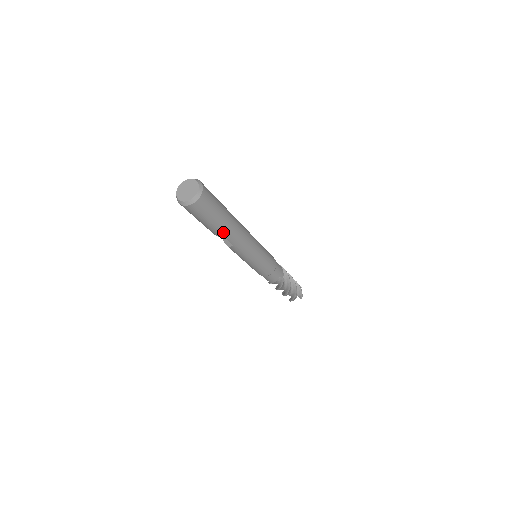
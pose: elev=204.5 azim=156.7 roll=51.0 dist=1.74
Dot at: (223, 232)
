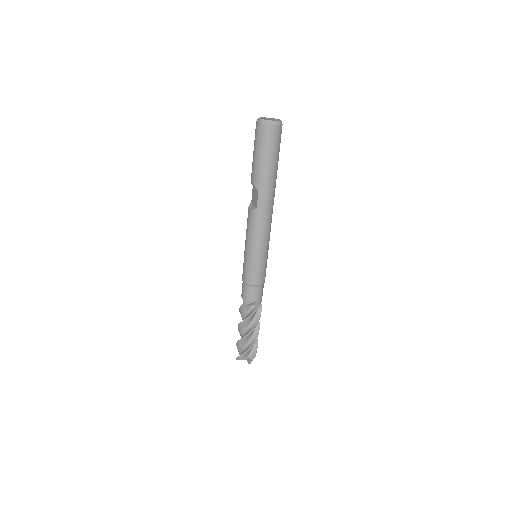
Dot at: (262, 182)
